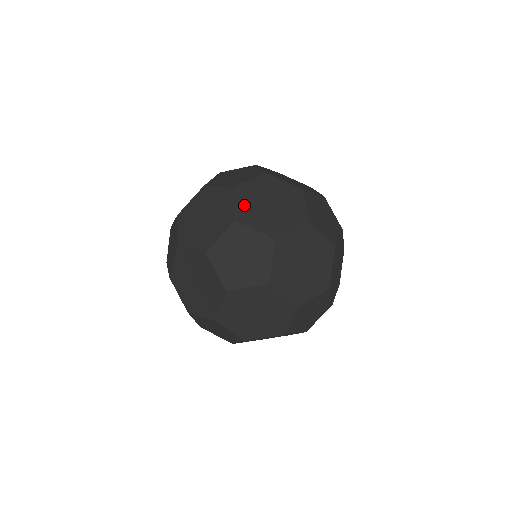
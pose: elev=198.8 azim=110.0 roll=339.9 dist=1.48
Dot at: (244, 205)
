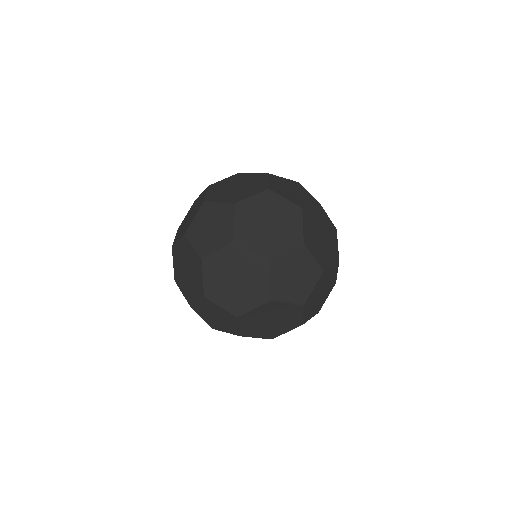
Dot at: (214, 192)
